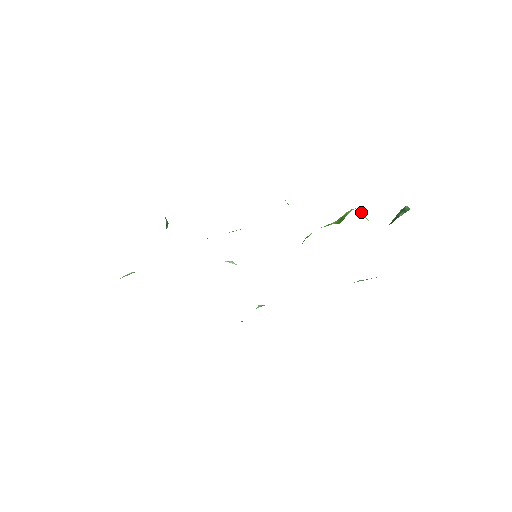
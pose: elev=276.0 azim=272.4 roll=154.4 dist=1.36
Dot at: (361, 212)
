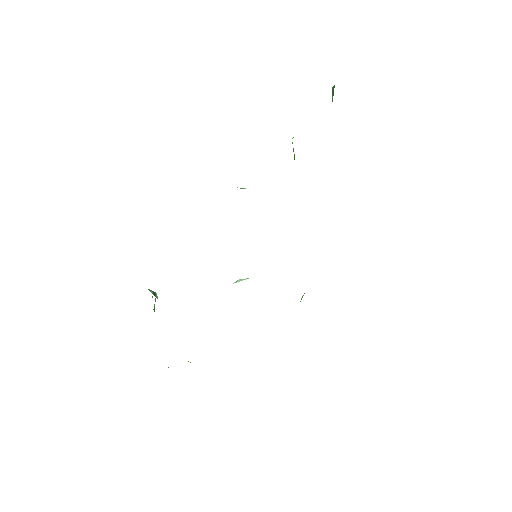
Dot at: occluded
